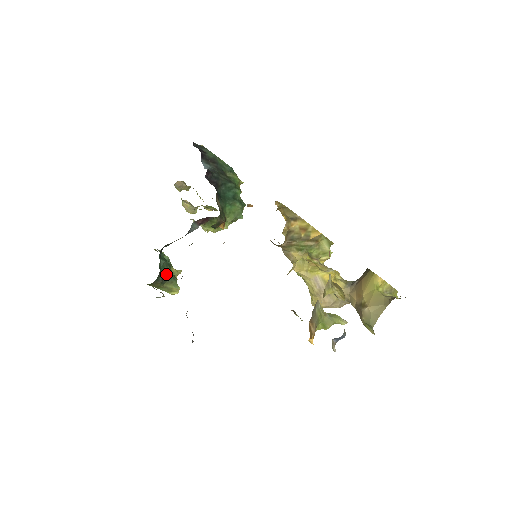
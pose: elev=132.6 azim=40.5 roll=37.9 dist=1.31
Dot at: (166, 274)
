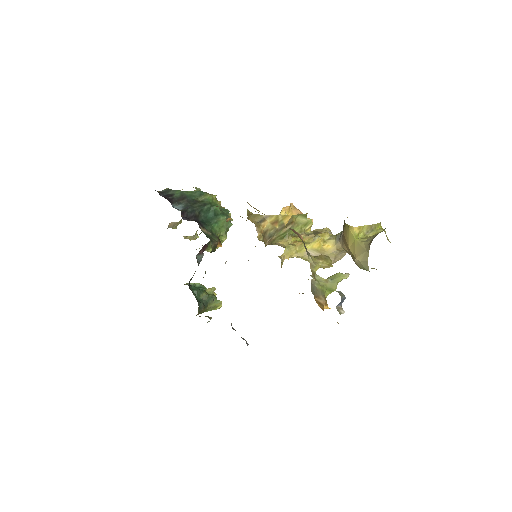
Dot at: (204, 299)
